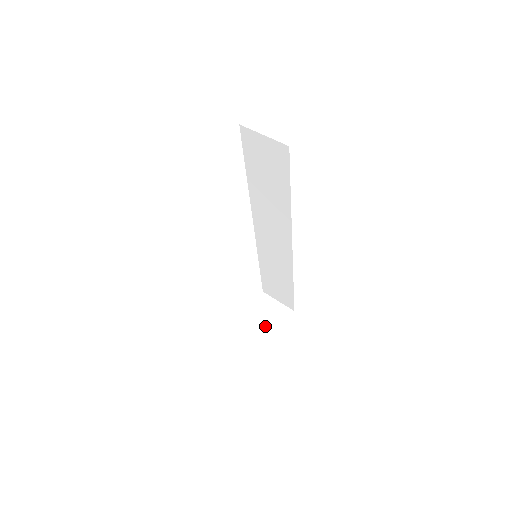
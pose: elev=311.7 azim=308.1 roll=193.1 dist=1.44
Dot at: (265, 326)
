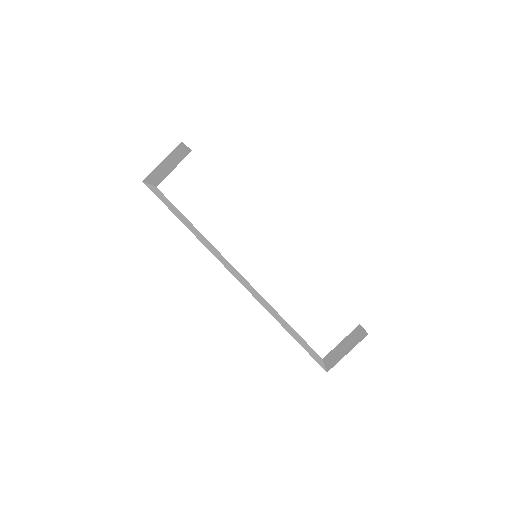
Dot at: (338, 355)
